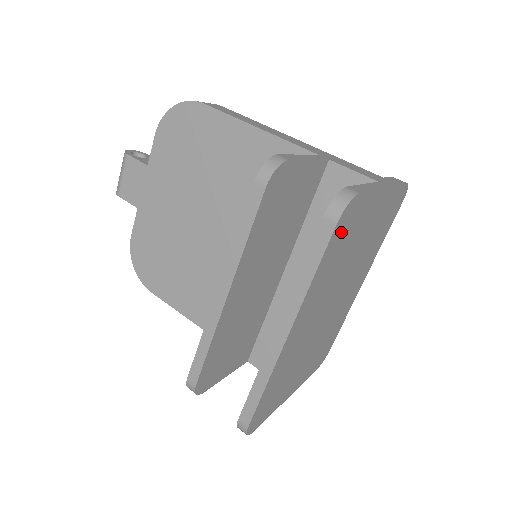
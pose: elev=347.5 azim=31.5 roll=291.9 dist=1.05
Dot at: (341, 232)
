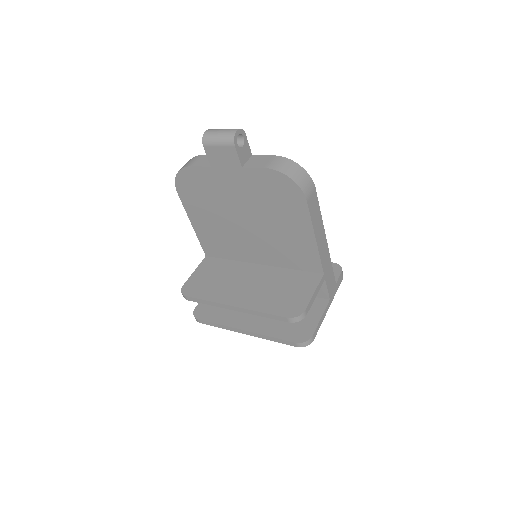
Dot at: occluded
